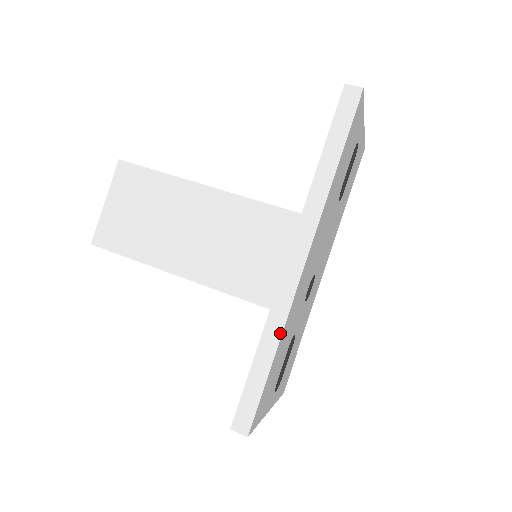
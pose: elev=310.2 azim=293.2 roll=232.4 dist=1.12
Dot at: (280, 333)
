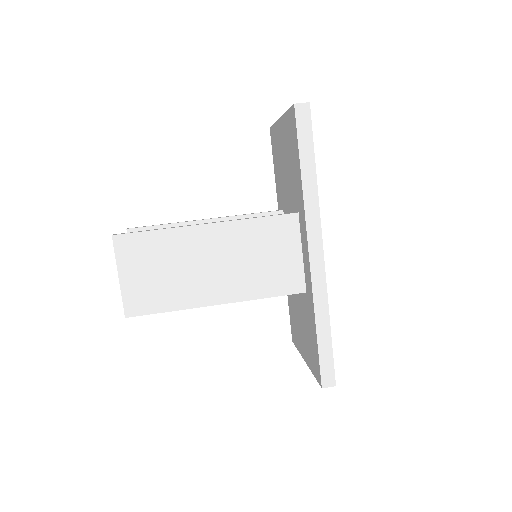
Dot at: (327, 308)
